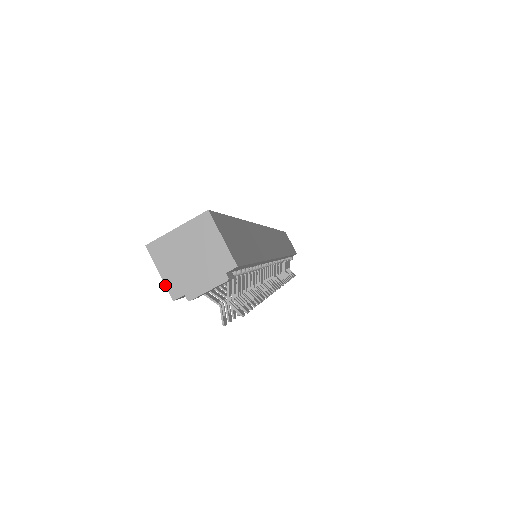
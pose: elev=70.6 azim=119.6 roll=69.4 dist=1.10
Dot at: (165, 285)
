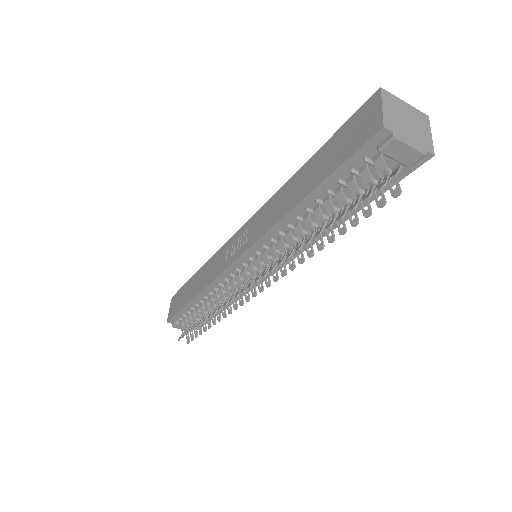
Dot at: (383, 115)
